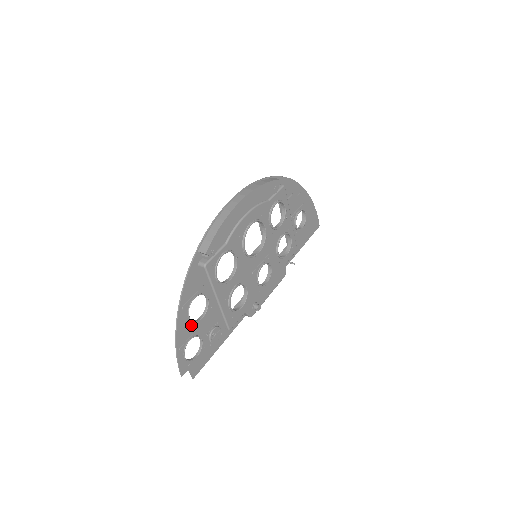
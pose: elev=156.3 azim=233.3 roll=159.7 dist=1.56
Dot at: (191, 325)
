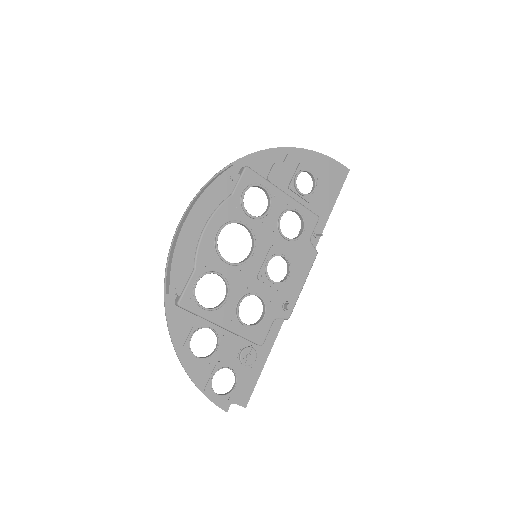
Dot at: (205, 362)
